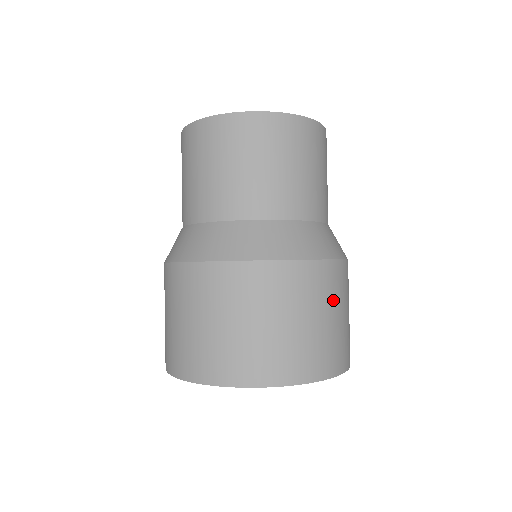
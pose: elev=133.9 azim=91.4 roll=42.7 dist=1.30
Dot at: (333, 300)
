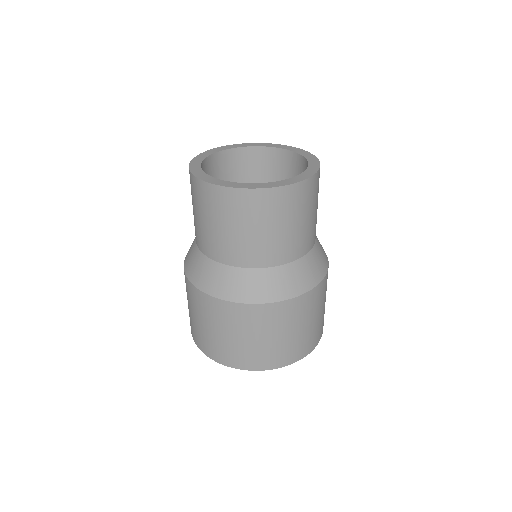
Dot at: (302, 318)
